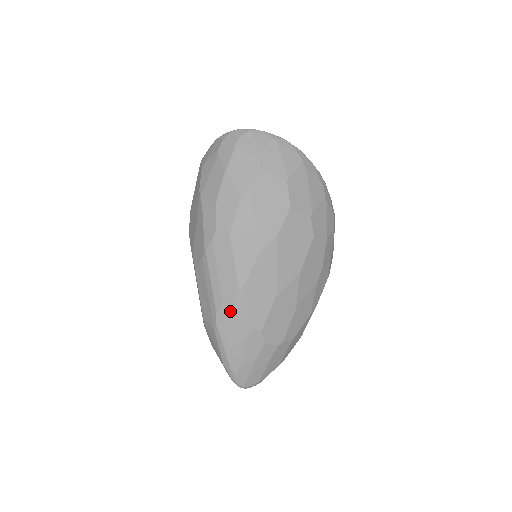
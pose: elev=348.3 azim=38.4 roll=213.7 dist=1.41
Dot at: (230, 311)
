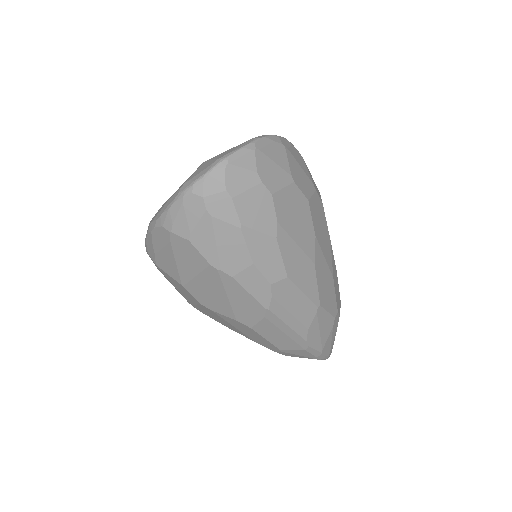
Dot at: (316, 327)
